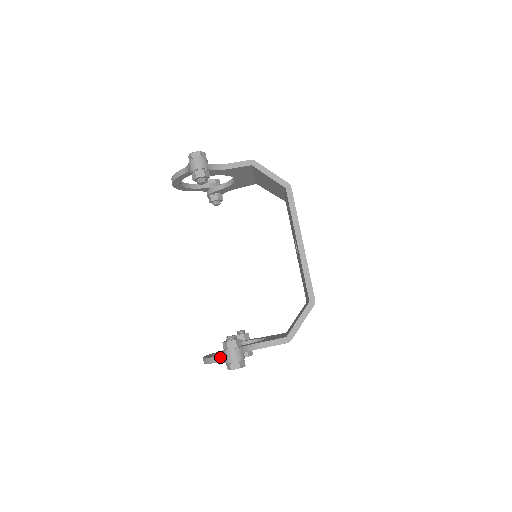
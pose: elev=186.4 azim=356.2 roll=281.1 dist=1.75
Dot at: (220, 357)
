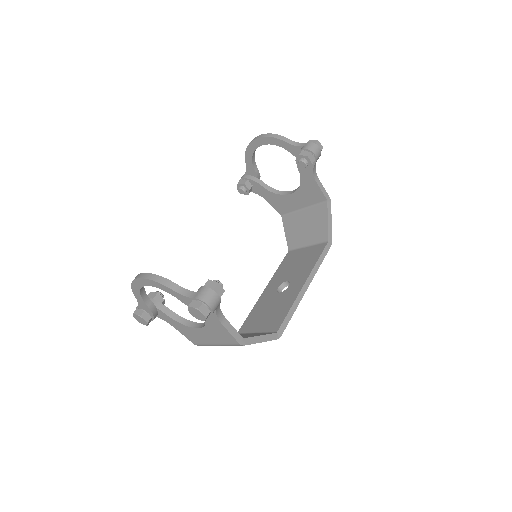
Dot at: (185, 289)
